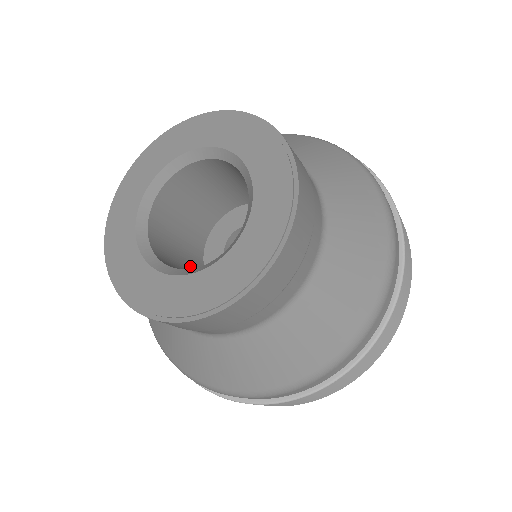
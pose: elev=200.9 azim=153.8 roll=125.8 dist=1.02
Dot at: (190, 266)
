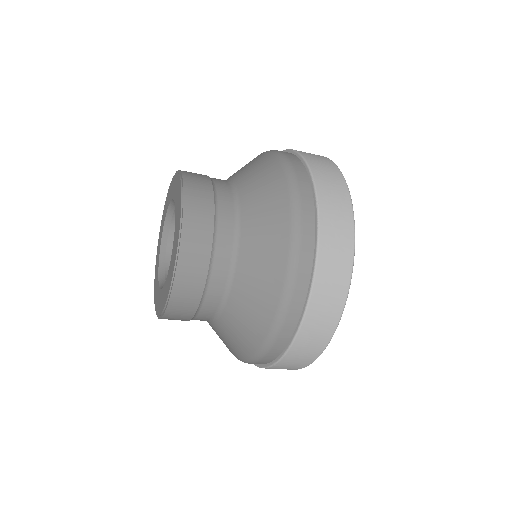
Dot at: occluded
